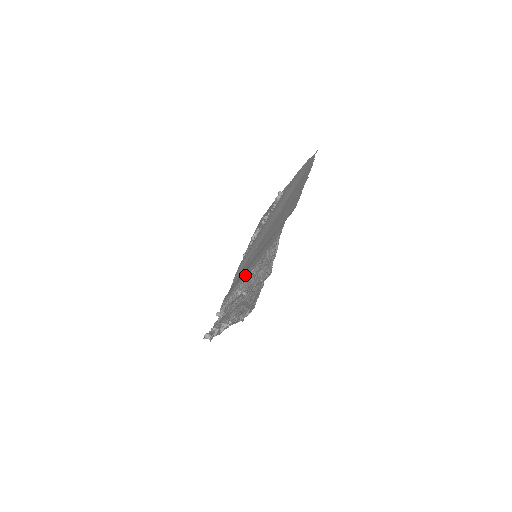
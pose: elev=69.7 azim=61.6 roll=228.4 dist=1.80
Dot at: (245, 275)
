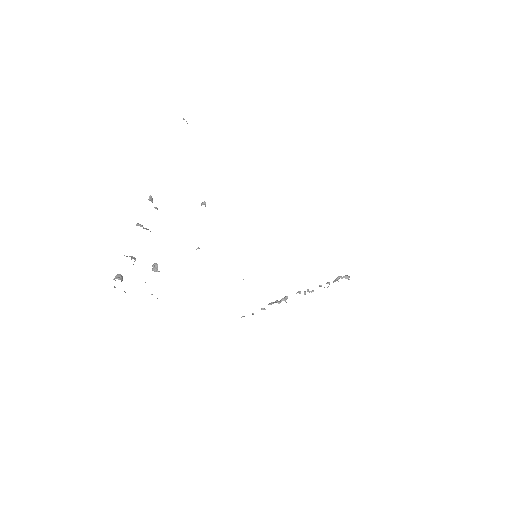
Dot at: occluded
